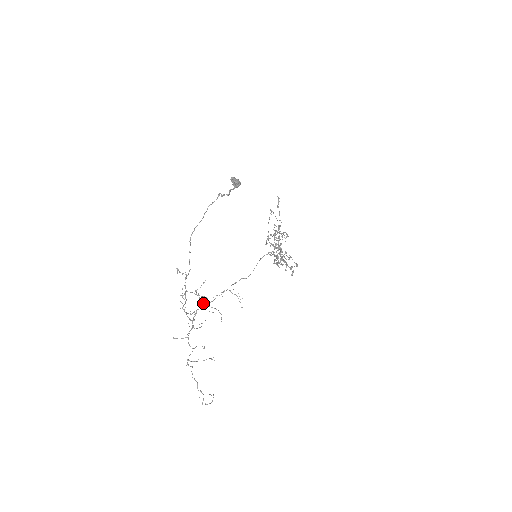
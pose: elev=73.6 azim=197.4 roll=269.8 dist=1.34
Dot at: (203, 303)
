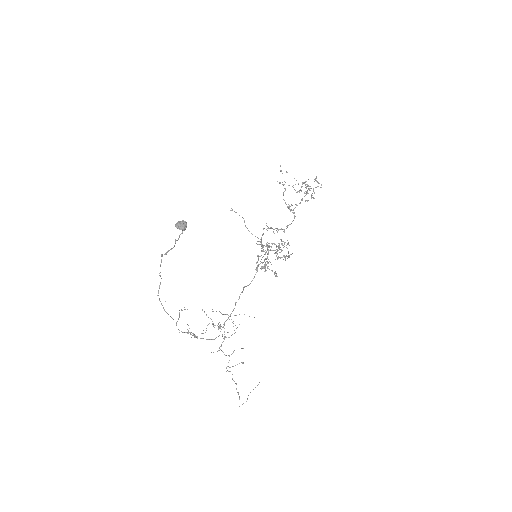
Dot at: occluded
